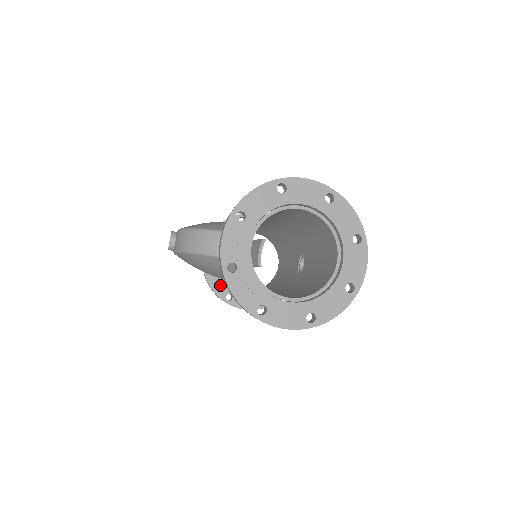
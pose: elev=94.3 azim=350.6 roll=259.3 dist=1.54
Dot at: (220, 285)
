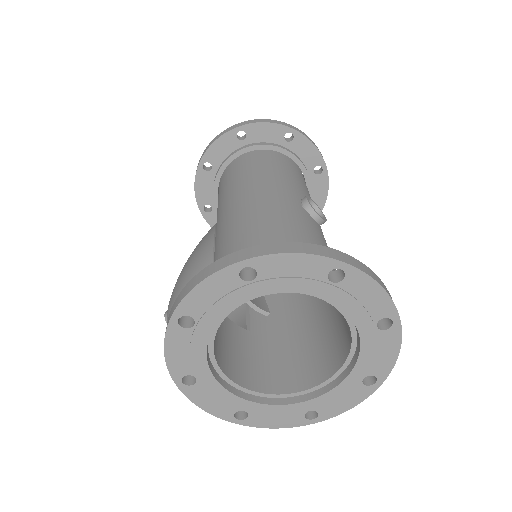
Dot at: occluded
